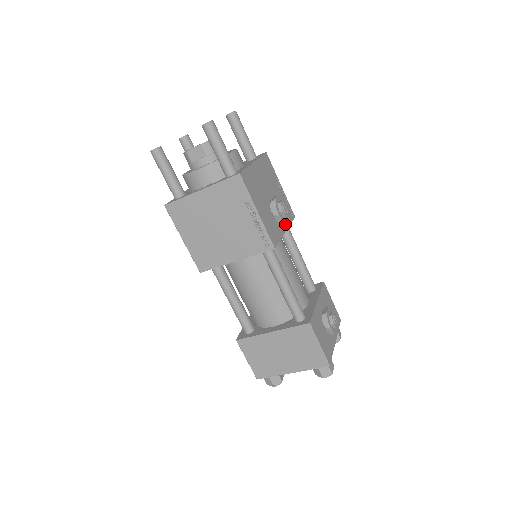
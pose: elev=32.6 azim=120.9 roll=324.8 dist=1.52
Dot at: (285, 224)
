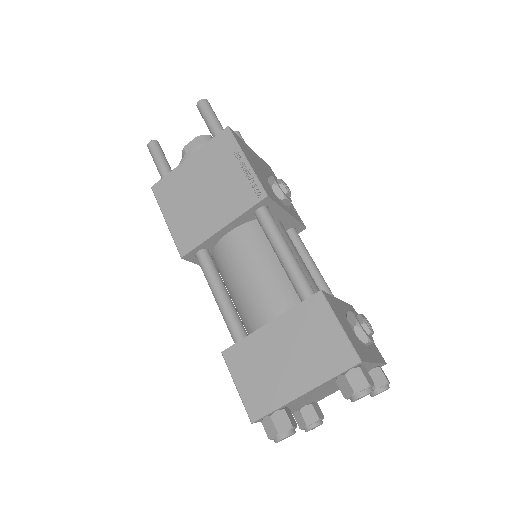
Dot at: (289, 211)
